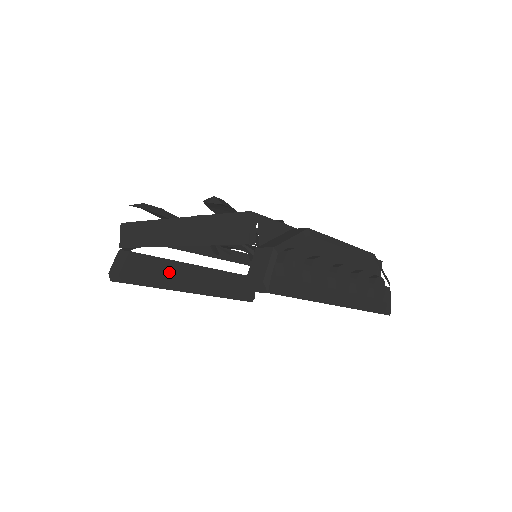
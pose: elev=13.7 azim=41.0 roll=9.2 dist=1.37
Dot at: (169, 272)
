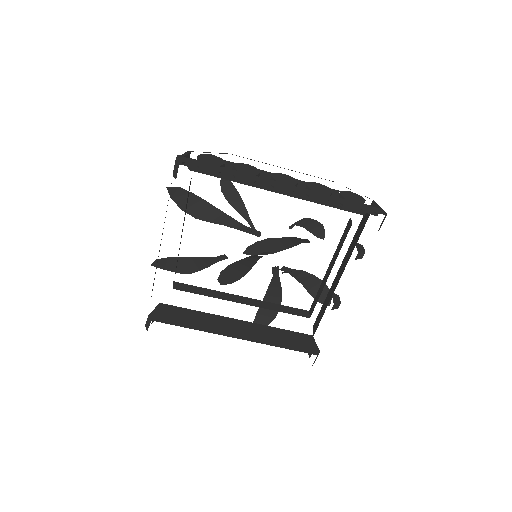
Dot at: (202, 320)
